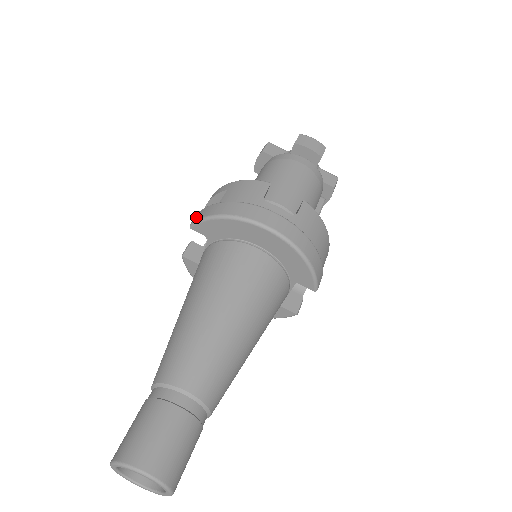
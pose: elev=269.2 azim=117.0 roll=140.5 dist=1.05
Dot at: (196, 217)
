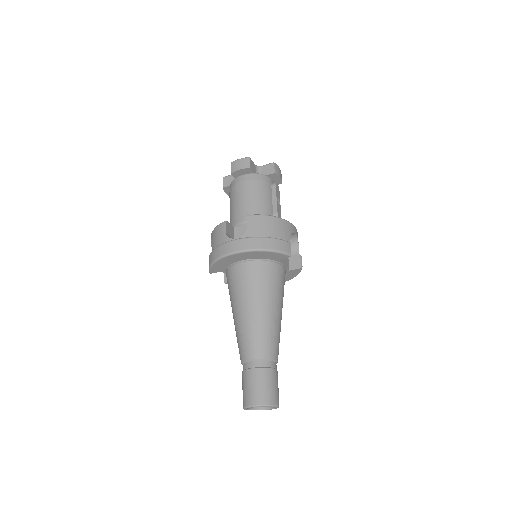
Dot at: occluded
